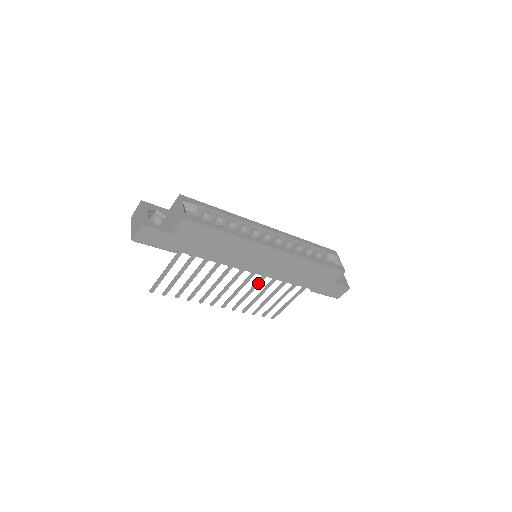
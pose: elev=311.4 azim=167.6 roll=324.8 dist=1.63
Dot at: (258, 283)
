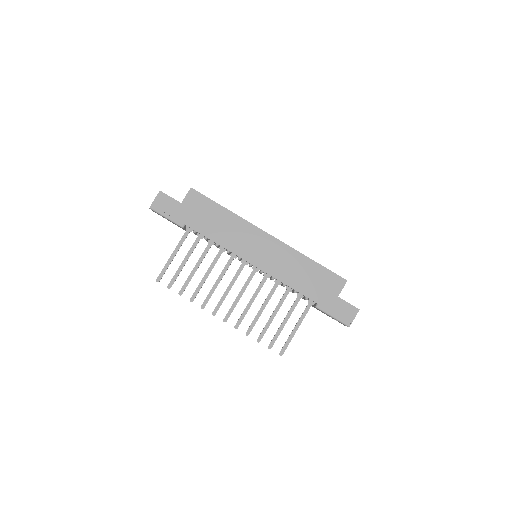
Dot at: (259, 288)
